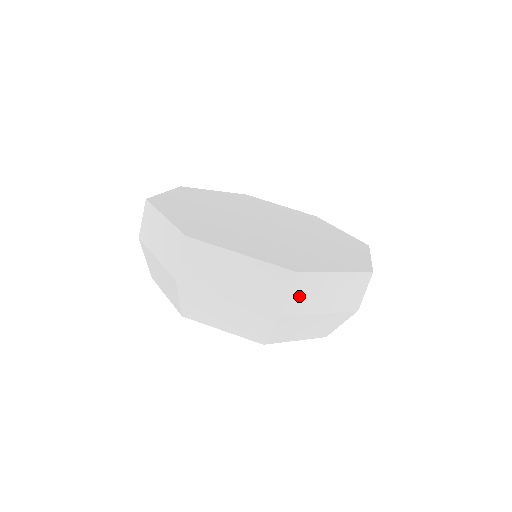
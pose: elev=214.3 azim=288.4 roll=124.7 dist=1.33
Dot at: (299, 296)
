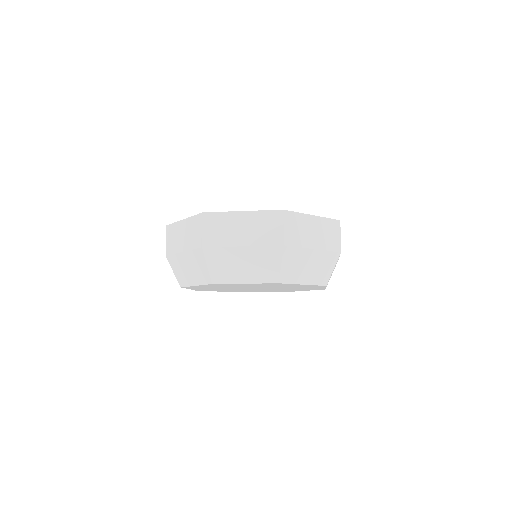
Dot at: occluded
